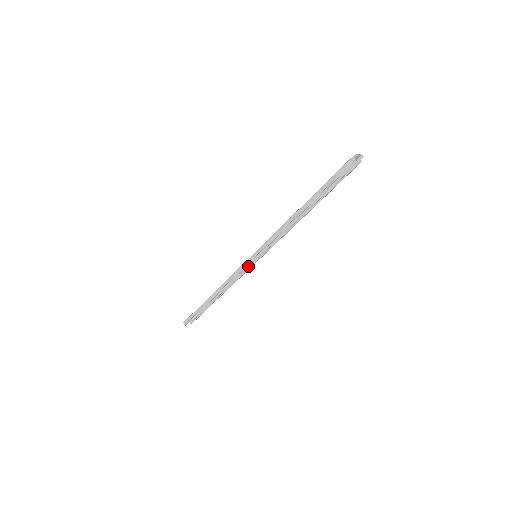
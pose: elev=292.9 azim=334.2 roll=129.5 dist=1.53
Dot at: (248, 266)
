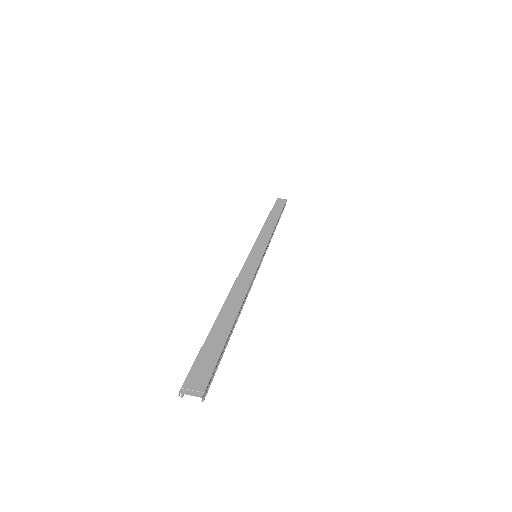
Dot at: (267, 246)
